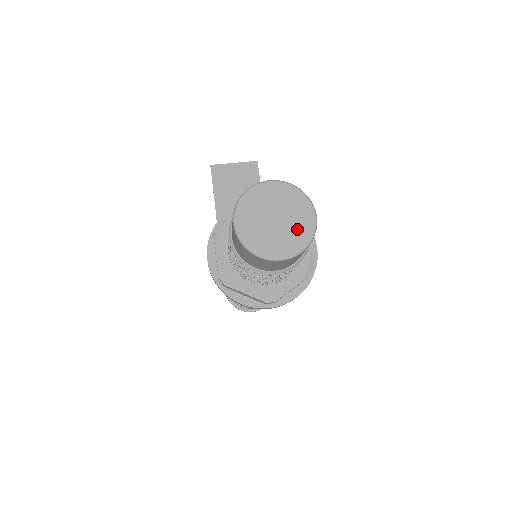
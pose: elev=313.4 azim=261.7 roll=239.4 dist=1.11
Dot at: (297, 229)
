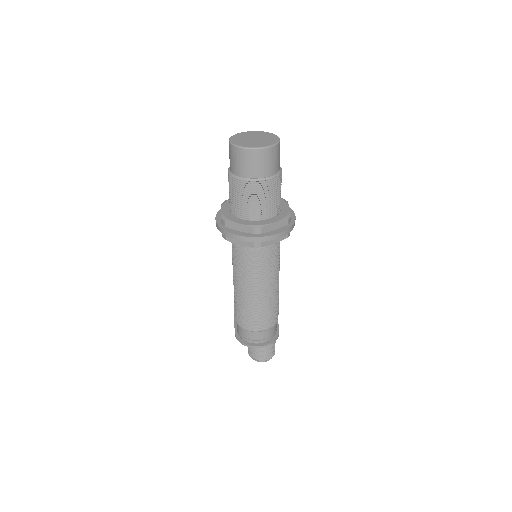
Dot at: (267, 141)
